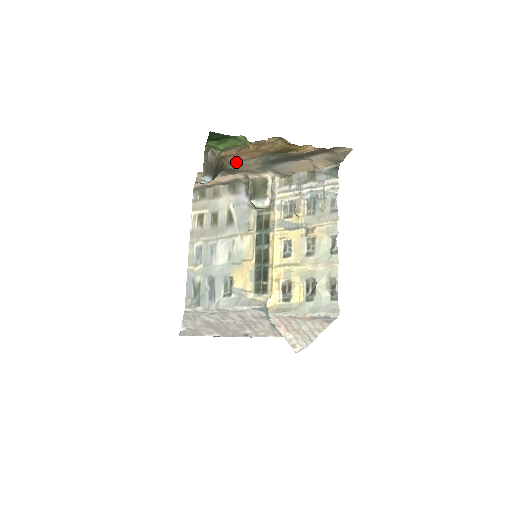
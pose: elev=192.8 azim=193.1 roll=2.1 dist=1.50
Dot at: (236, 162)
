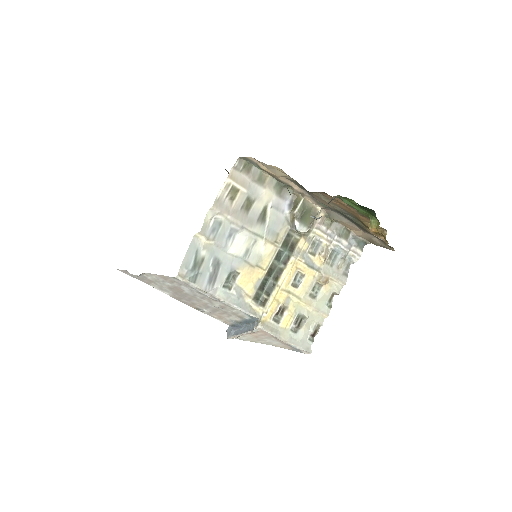
Dot at: (324, 196)
